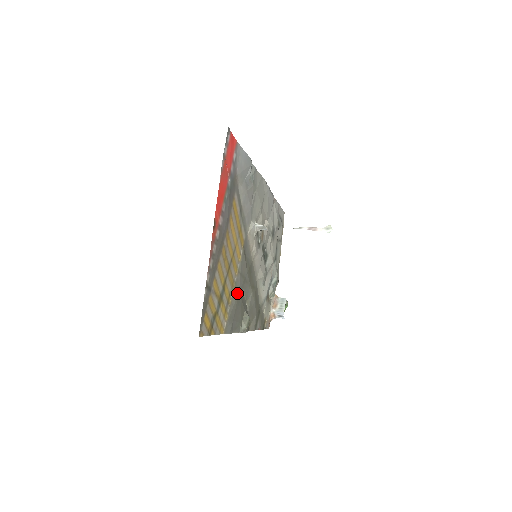
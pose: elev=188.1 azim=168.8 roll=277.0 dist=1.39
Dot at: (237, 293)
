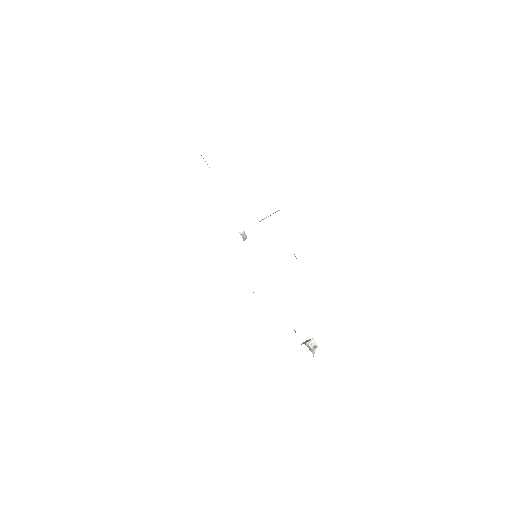
Dot at: occluded
